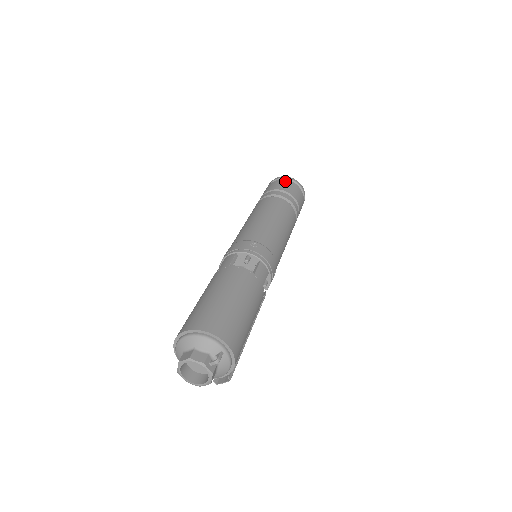
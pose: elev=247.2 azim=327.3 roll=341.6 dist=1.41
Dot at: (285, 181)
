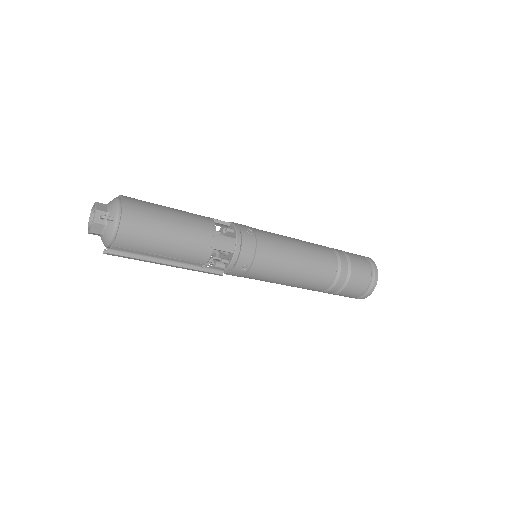
Dot at: (364, 258)
